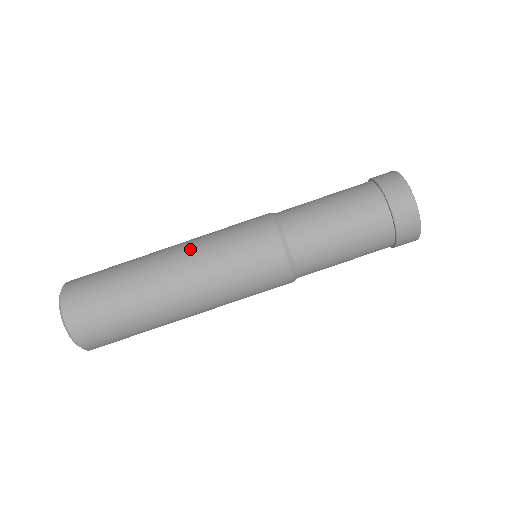
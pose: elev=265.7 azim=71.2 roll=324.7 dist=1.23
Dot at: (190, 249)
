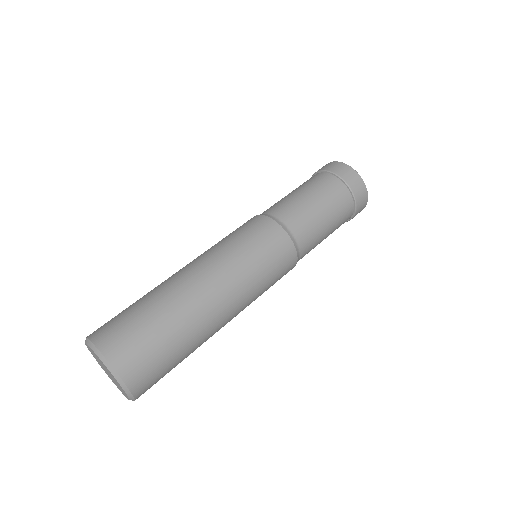
Dot at: (219, 268)
